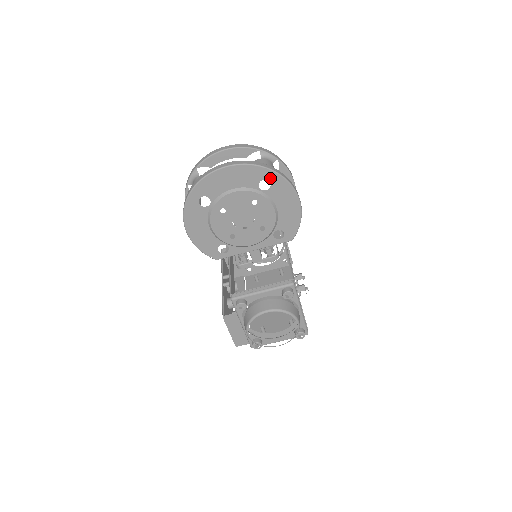
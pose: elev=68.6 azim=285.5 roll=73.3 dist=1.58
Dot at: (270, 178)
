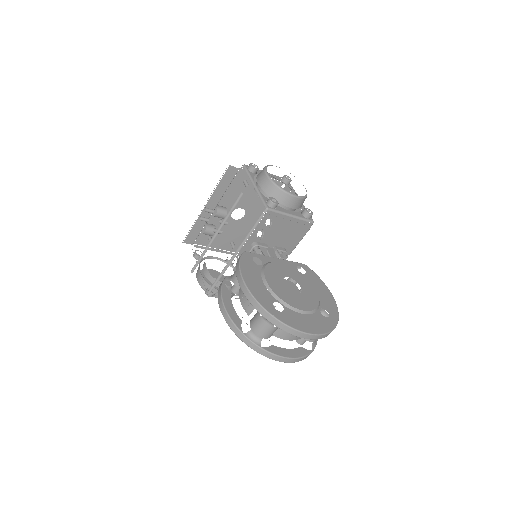
Dot at: occluded
